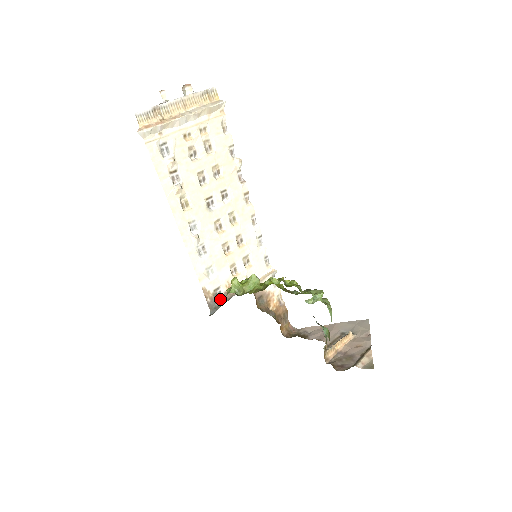
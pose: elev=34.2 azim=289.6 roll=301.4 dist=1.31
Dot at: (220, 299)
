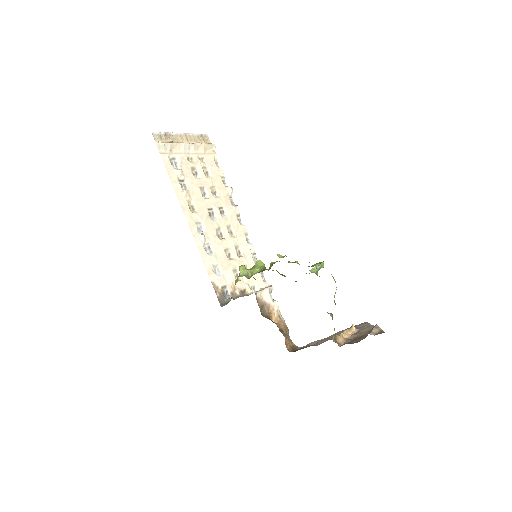
Dot at: (228, 298)
